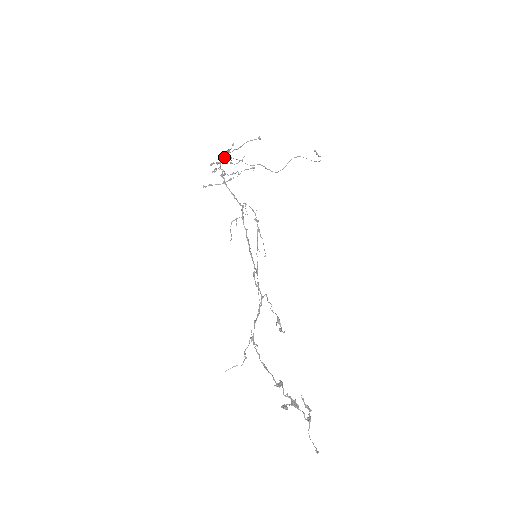
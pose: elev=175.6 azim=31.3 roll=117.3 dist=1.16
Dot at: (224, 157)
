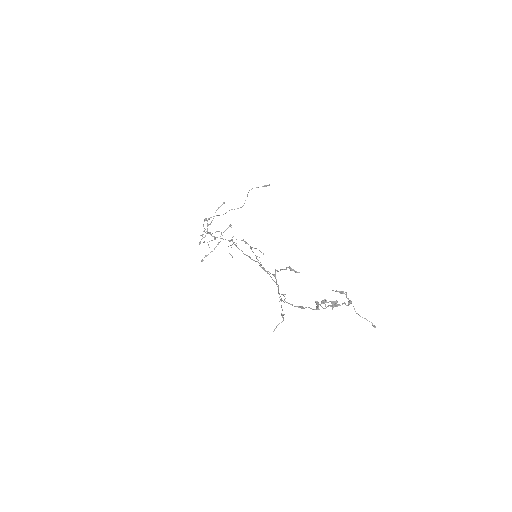
Dot at: occluded
